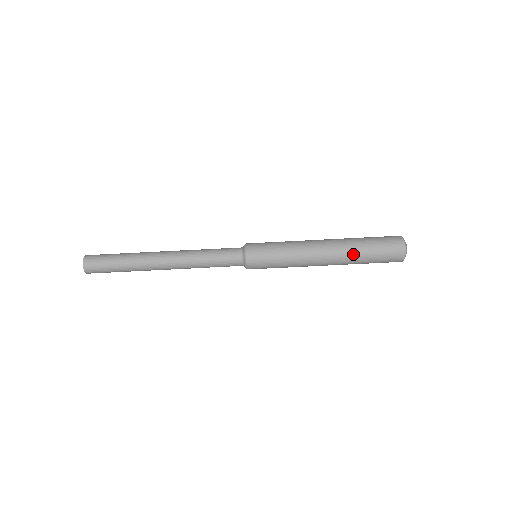
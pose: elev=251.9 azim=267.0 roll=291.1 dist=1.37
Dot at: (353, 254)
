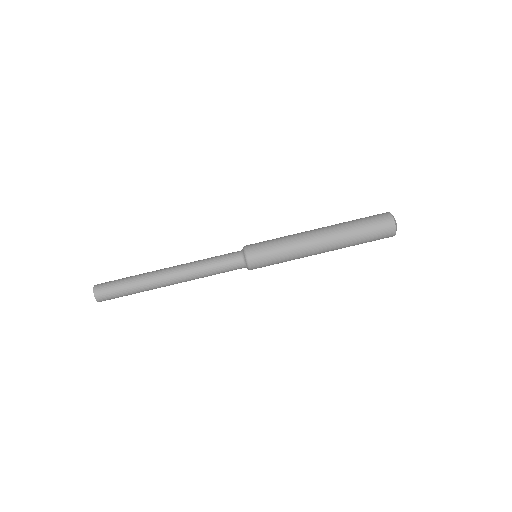
Dot at: (344, 228)
